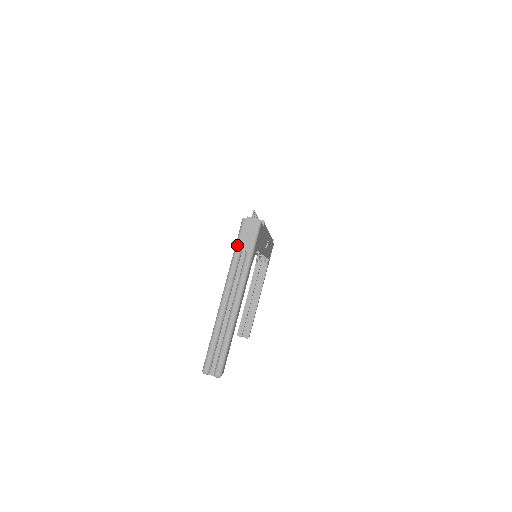
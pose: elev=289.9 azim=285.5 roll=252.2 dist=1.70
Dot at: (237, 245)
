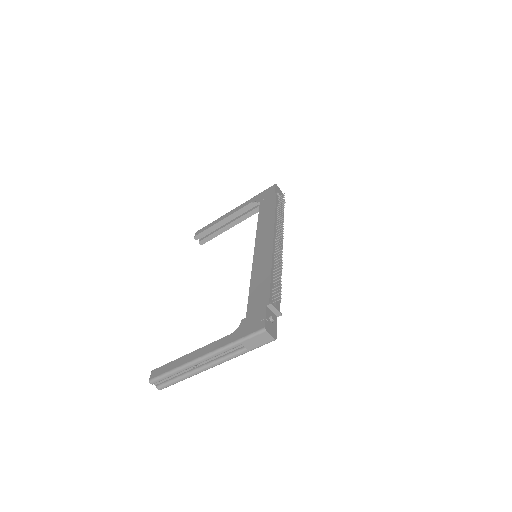
Dot at: (243, 341)
